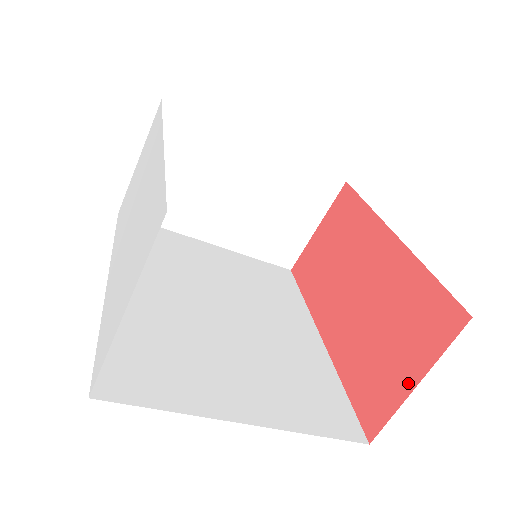
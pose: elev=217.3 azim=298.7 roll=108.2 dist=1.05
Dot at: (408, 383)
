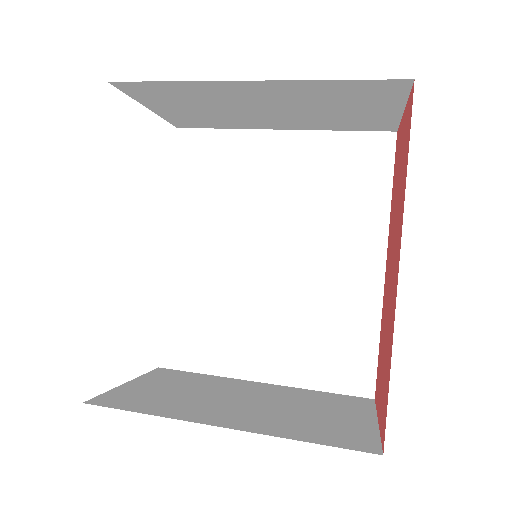
Dot at: (378, 411)
